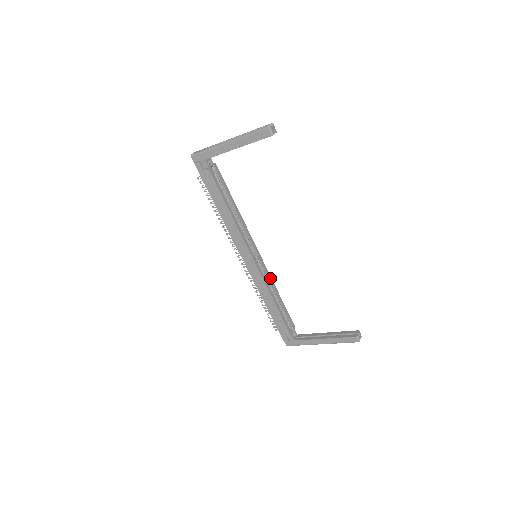
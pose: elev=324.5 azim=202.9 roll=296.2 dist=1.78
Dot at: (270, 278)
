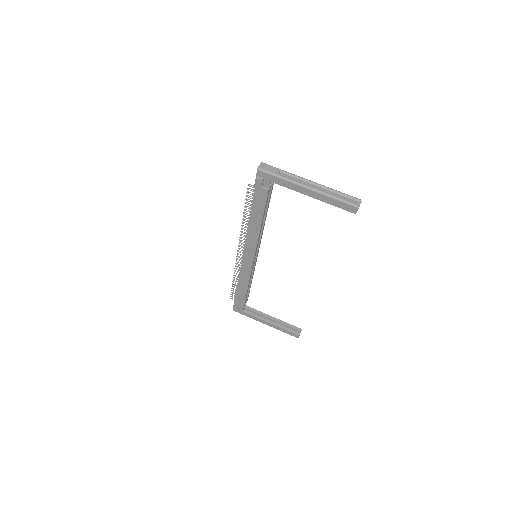
Dot at: (254, 269)
